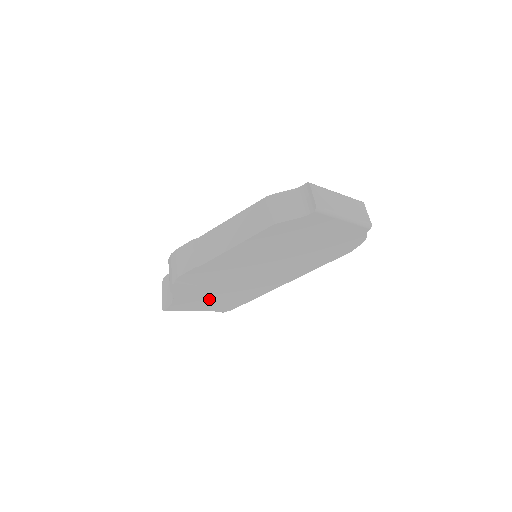
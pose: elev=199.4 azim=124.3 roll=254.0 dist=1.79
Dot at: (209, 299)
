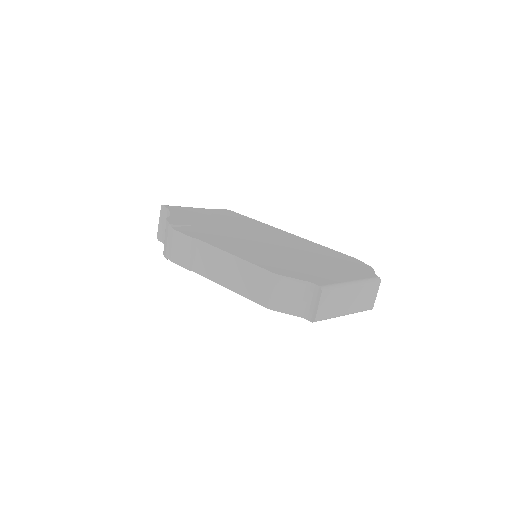
Dot at: occluded
